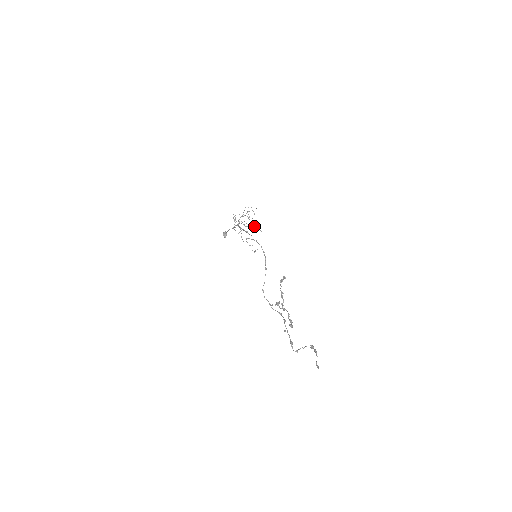
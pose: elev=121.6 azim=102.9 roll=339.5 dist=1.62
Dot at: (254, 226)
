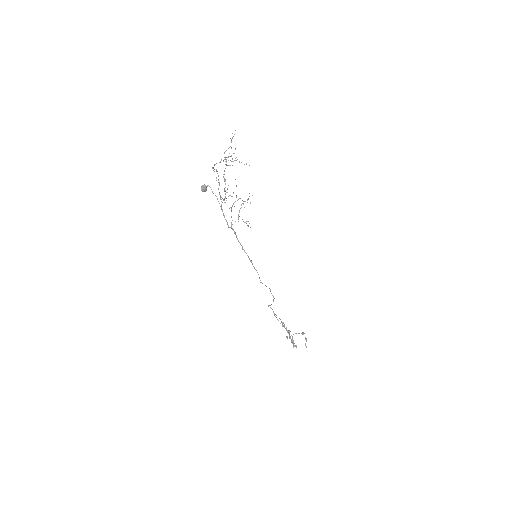
Dot at: (239, 162)
